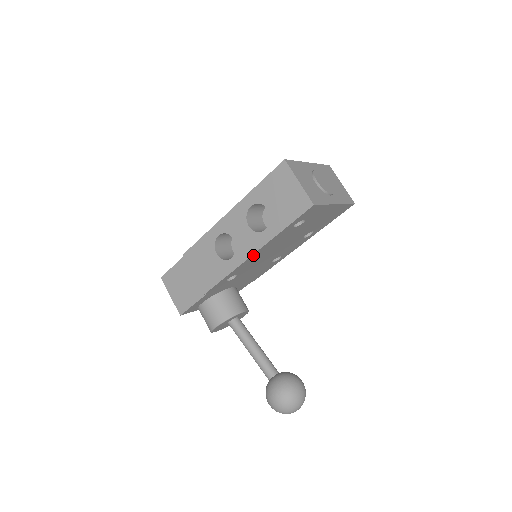
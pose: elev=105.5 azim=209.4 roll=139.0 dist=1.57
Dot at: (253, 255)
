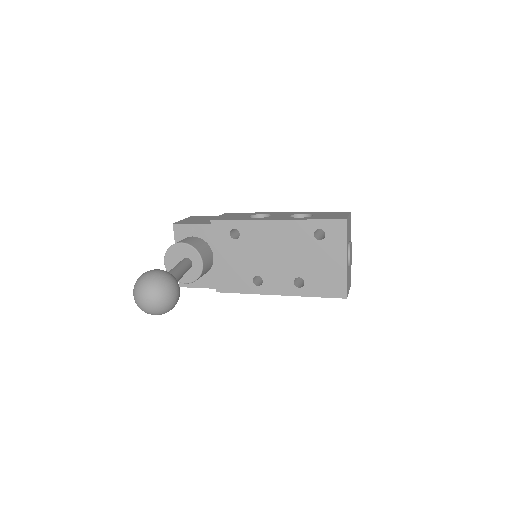
Dot at: (273, 222)
